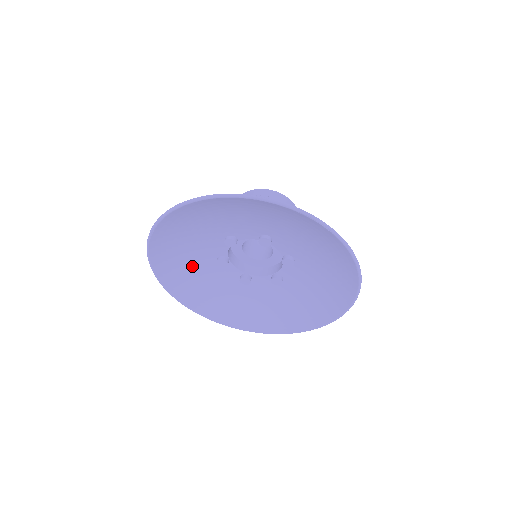
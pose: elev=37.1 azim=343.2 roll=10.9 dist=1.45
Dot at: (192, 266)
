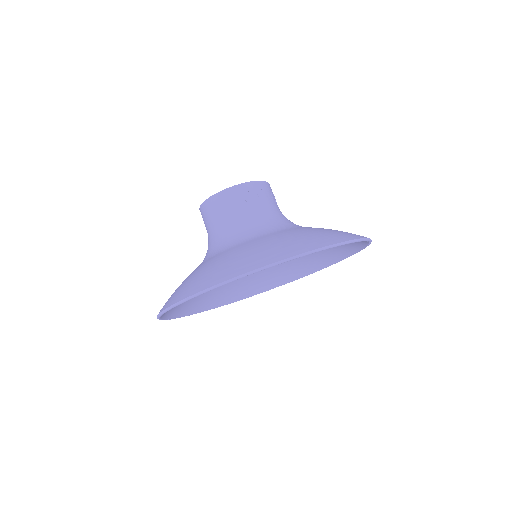
Dot at: occluded
